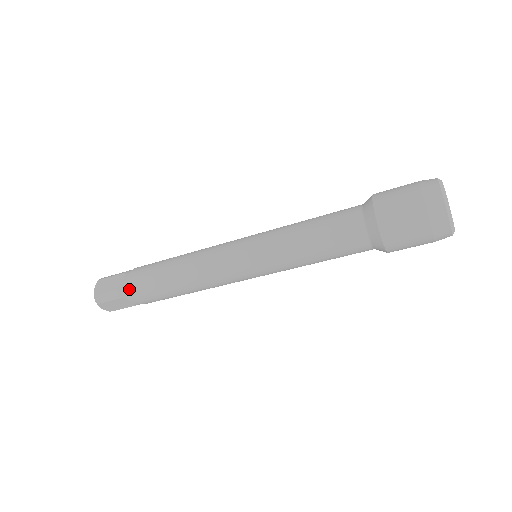
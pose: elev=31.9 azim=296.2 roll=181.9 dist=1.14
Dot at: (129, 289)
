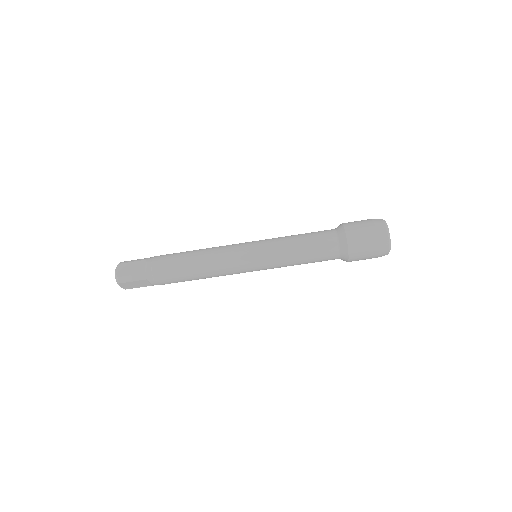
Dot at: (154, 256)
